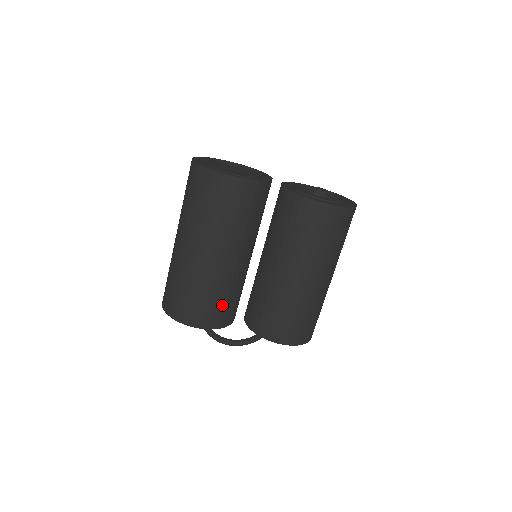
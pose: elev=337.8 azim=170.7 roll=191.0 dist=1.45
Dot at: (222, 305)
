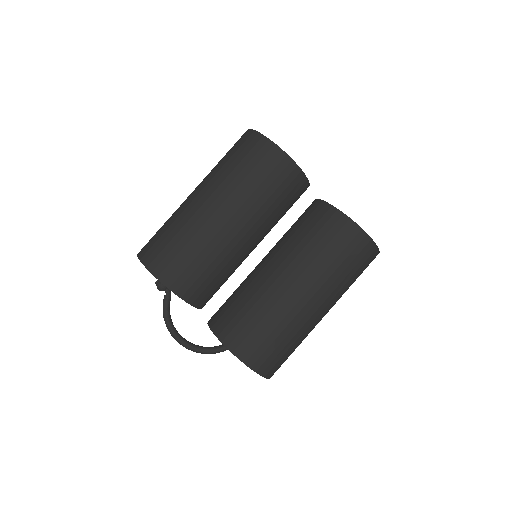
Dot at: (198, 271)
